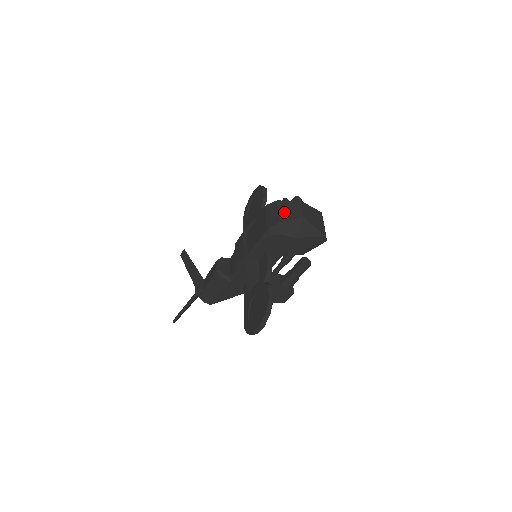
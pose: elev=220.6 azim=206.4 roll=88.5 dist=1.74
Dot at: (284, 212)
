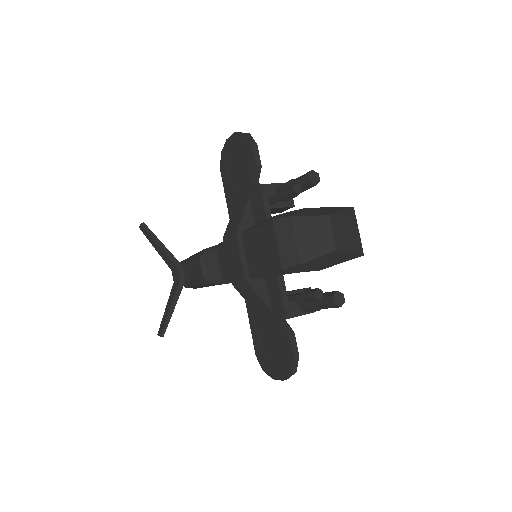
Dot at: (306, 242)
